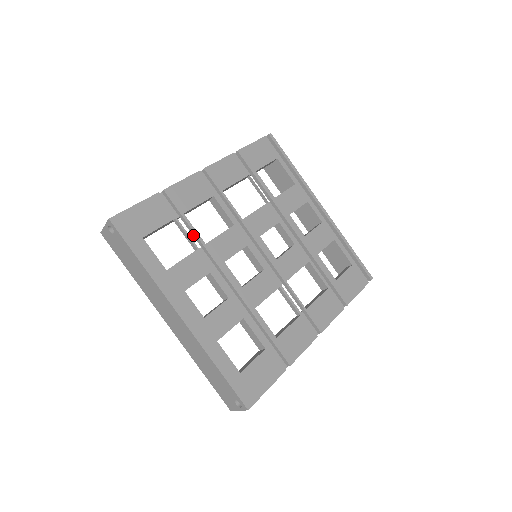
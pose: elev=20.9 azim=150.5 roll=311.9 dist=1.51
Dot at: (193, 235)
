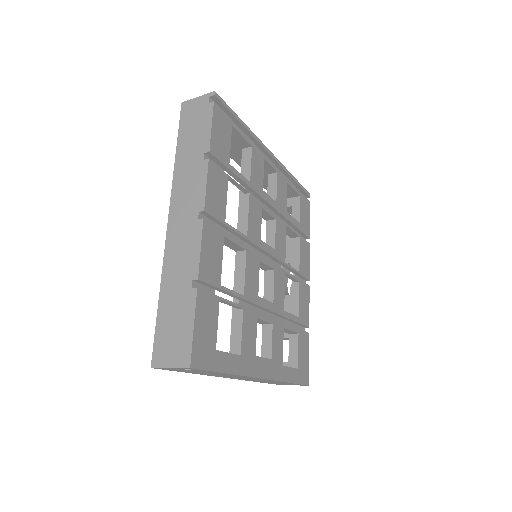
Dot at: (231, 296)
